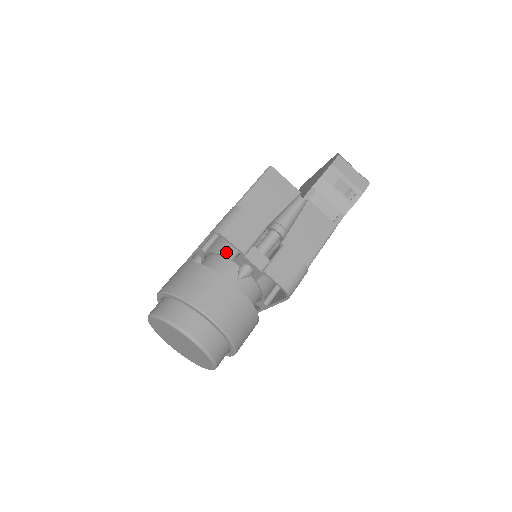
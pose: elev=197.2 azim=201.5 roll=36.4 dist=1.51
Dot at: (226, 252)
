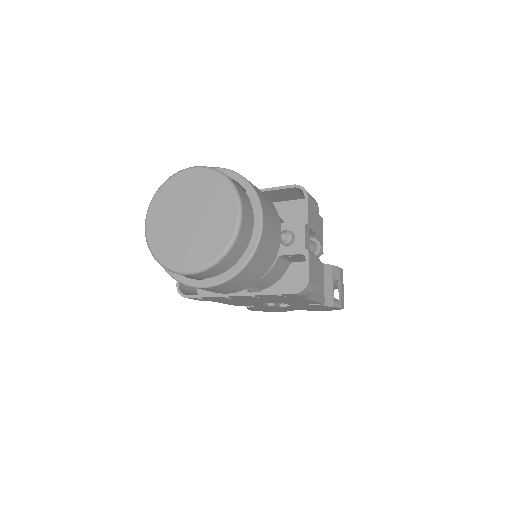
Dot at: occluded
